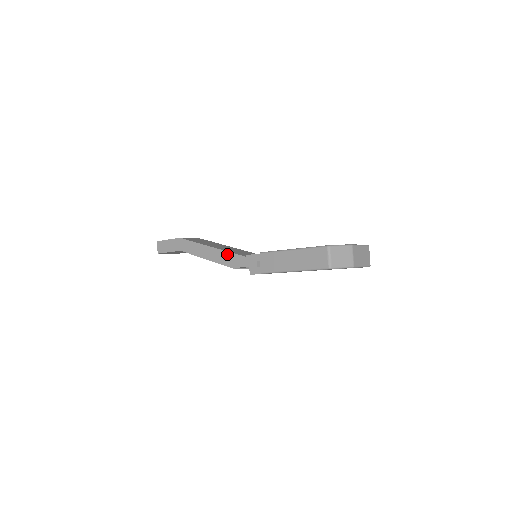
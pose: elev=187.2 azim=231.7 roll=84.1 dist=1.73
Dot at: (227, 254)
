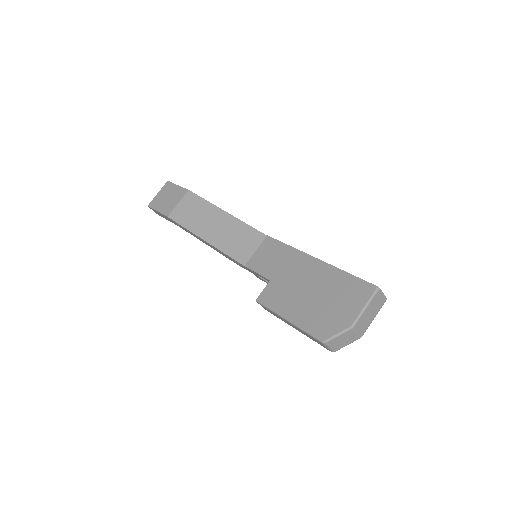
Dot at: (225, 255)
